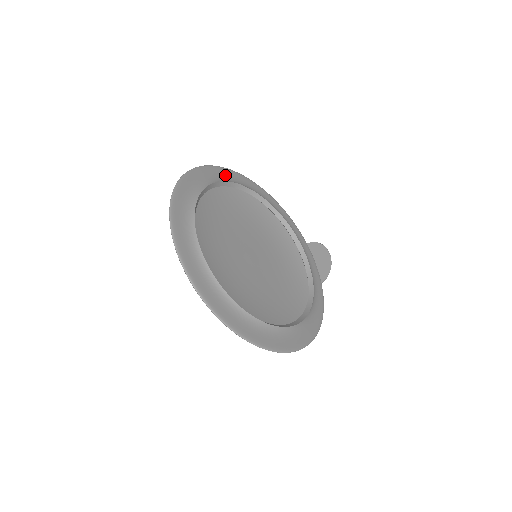
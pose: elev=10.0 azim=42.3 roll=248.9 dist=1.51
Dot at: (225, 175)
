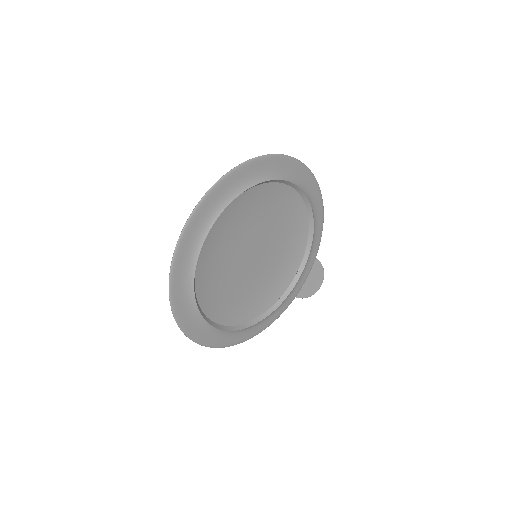
Dot at: (293, 171)
